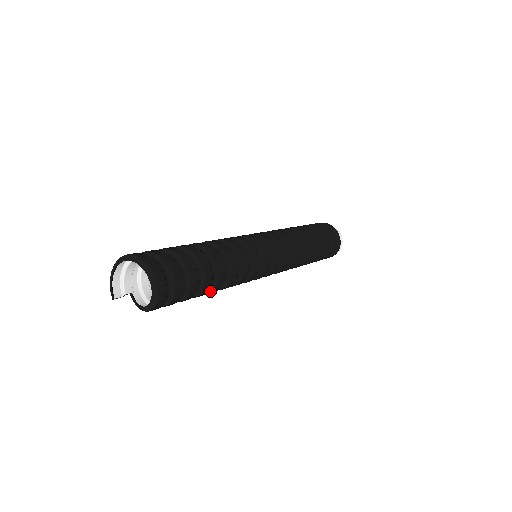
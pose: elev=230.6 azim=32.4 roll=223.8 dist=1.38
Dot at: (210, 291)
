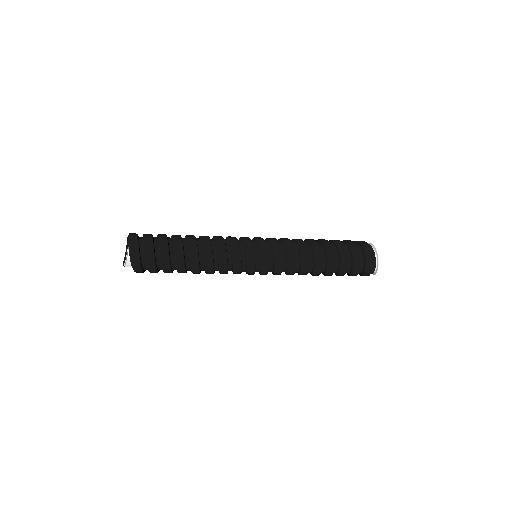
Dot at: (190, 268)
